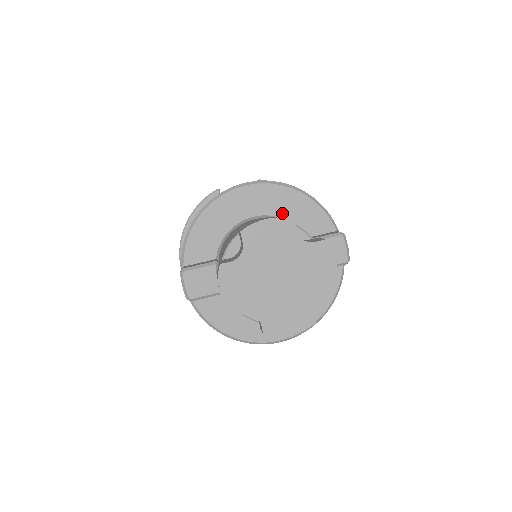
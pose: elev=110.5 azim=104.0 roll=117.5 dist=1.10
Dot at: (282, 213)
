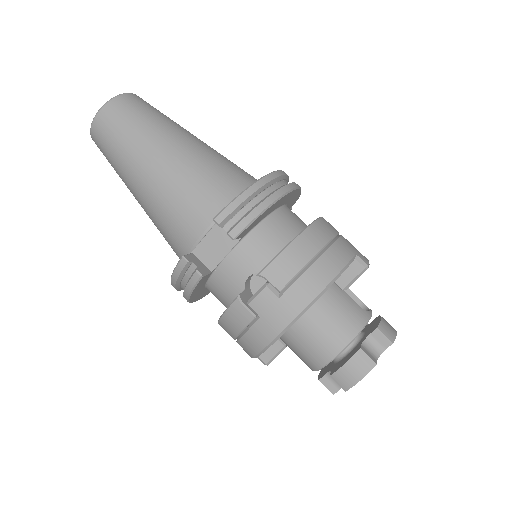
Dot at: occluded
